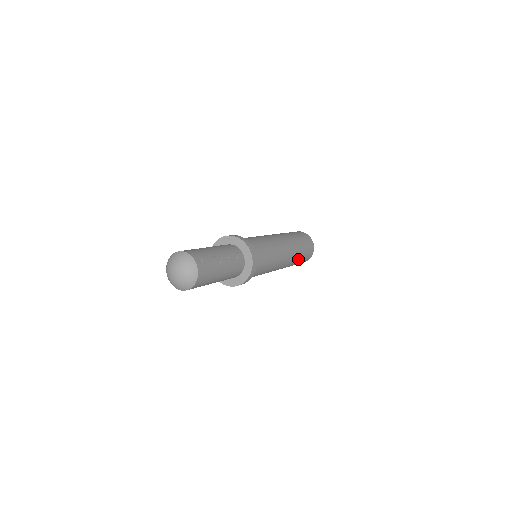
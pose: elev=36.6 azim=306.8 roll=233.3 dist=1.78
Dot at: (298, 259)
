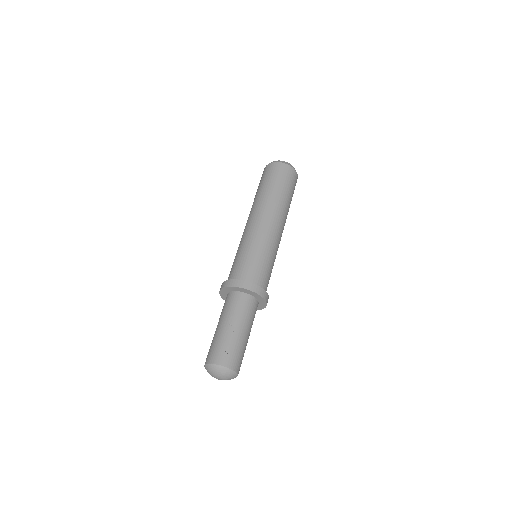
Dot at: (286, 199)
